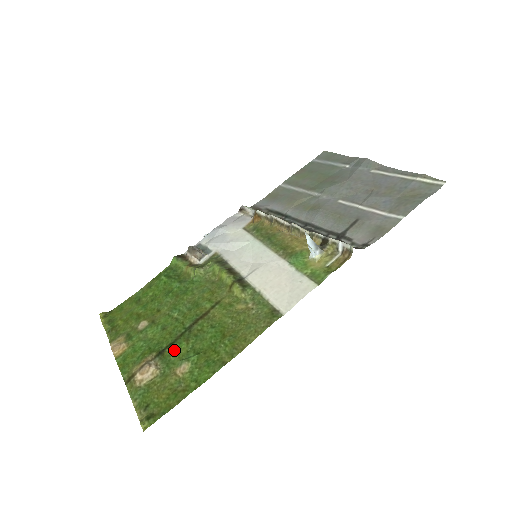
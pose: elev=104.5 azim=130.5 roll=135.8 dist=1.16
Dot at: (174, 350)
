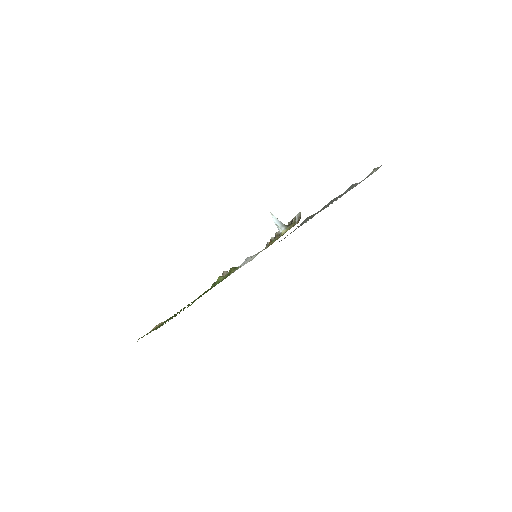
Dot at: occluded
